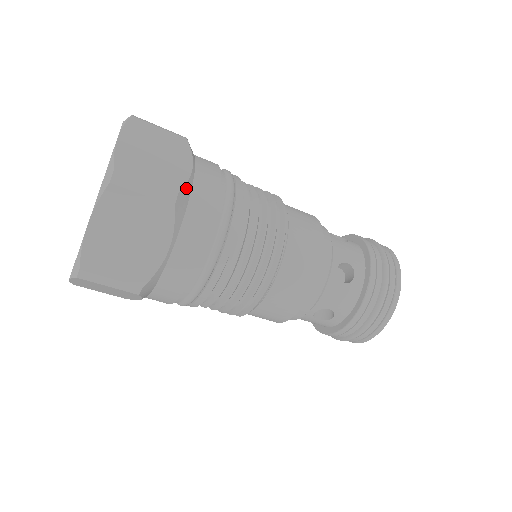
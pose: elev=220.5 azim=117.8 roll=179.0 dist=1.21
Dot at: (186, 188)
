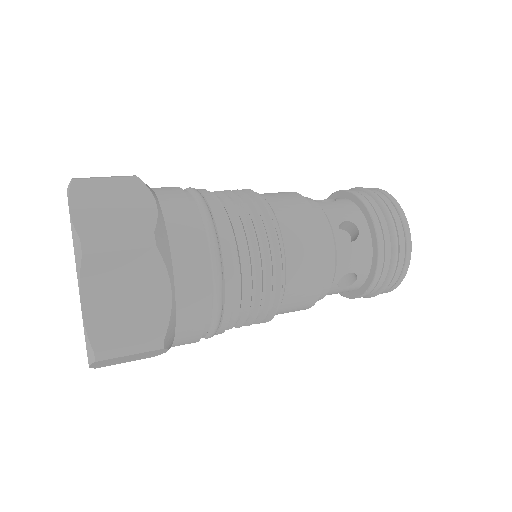
Dot at: (170, 324)
